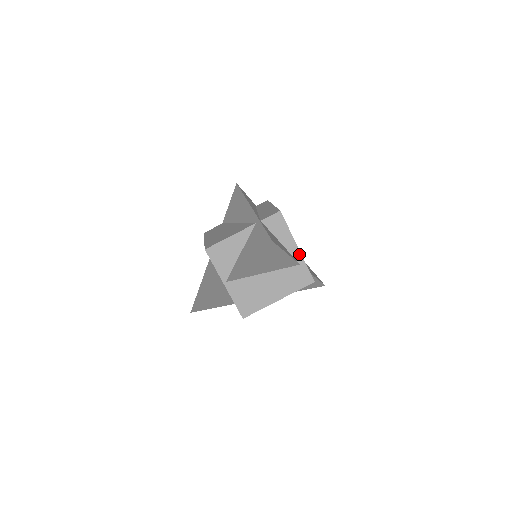
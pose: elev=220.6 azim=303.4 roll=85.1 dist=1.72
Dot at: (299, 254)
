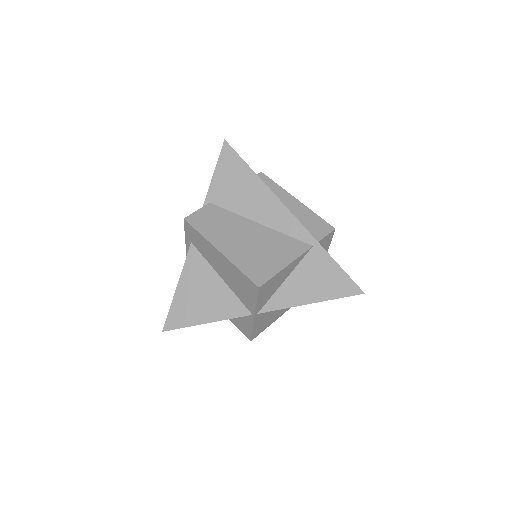
Dot at: occluded
